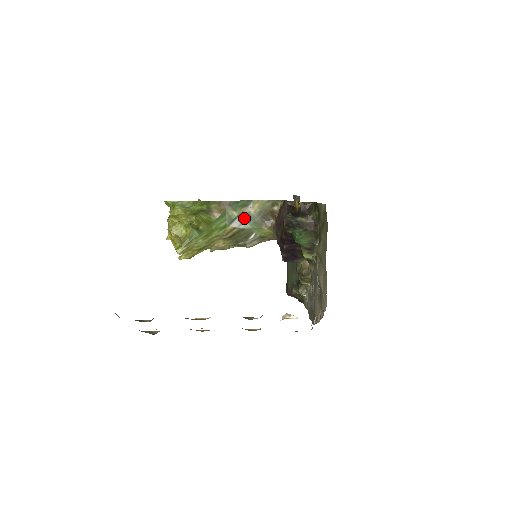
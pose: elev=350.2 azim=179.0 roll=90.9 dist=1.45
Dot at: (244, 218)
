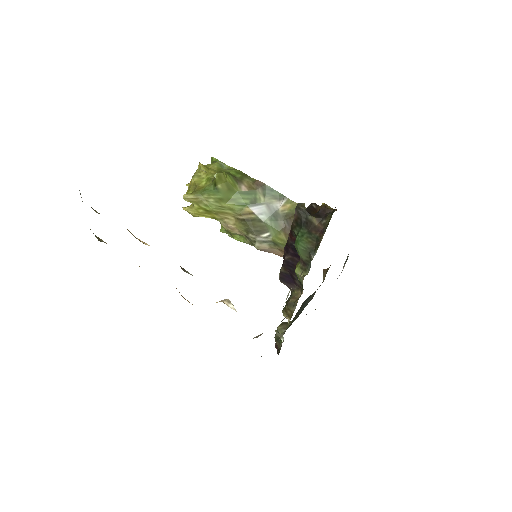
Dot at: (268, 210)
